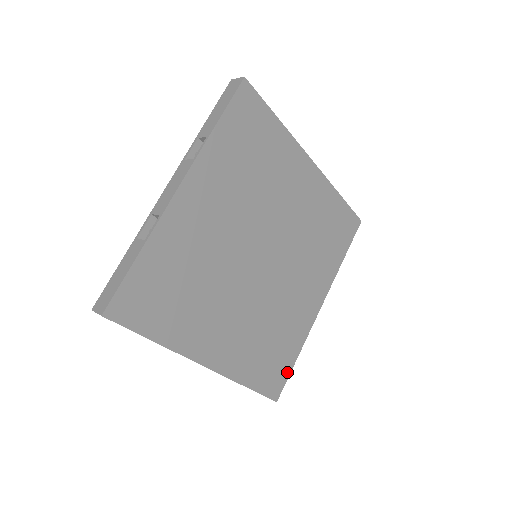
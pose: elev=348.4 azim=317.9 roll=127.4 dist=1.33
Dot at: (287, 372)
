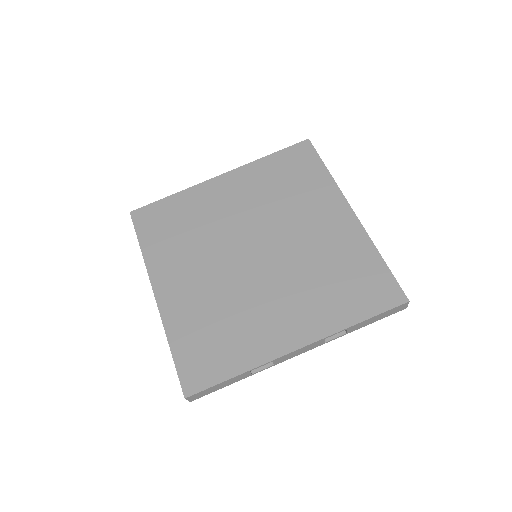
Dot at: (387, 275)
